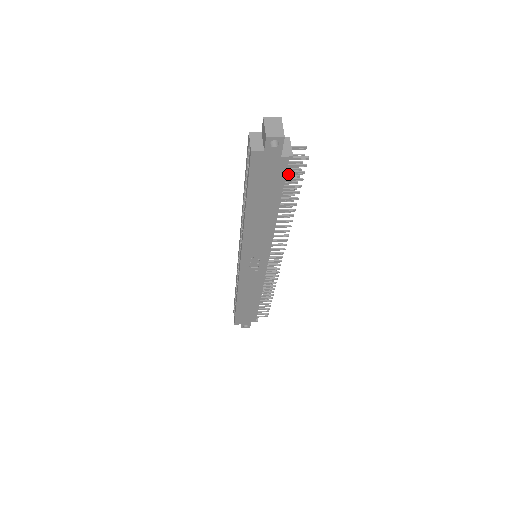
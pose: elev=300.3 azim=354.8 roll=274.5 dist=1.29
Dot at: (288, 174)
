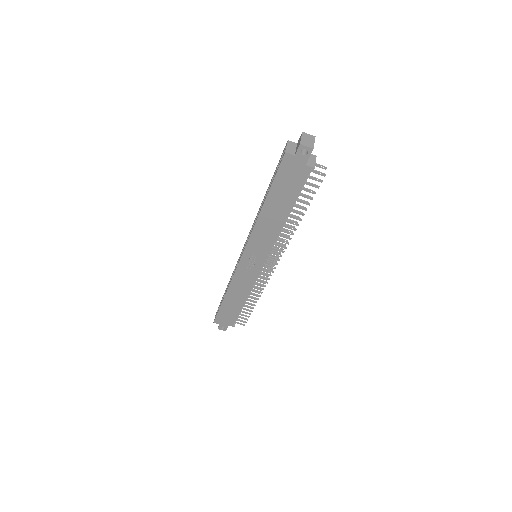
Dot at: (306, 184)
